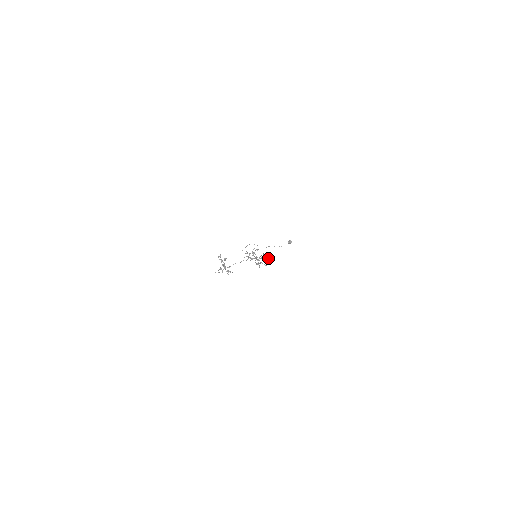
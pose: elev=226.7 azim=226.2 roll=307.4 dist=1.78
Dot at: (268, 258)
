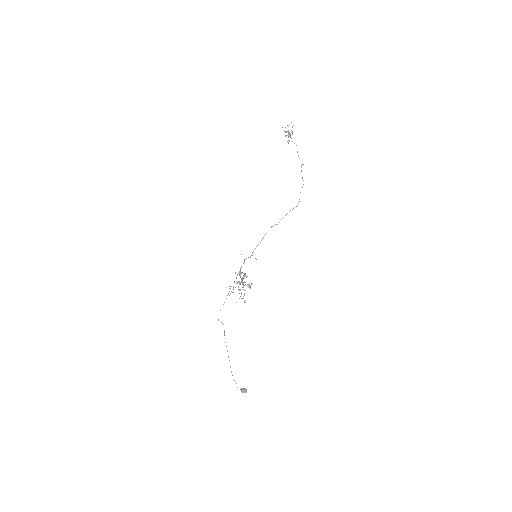
Dot at: occluded
